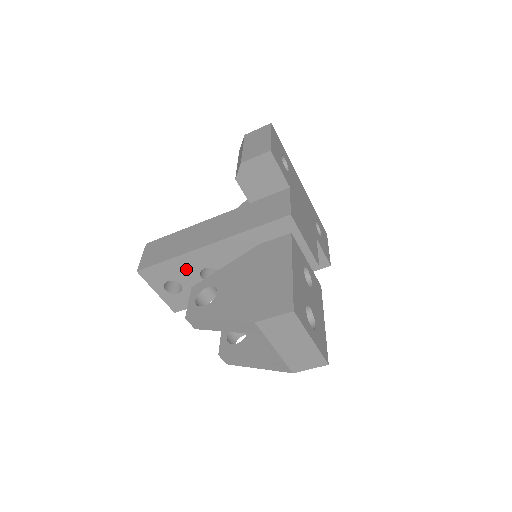
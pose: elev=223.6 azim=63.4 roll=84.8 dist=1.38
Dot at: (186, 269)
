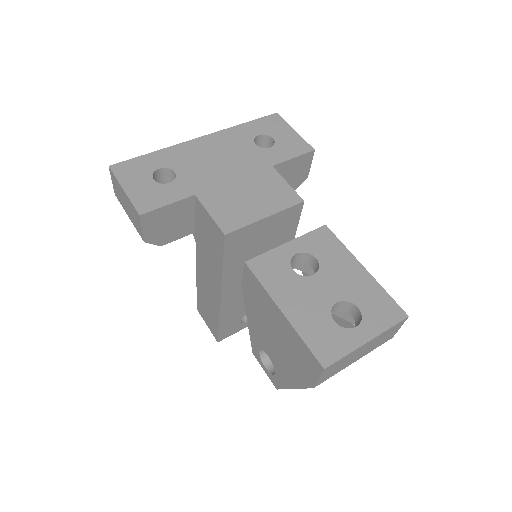
Dot at: (236, 311)
